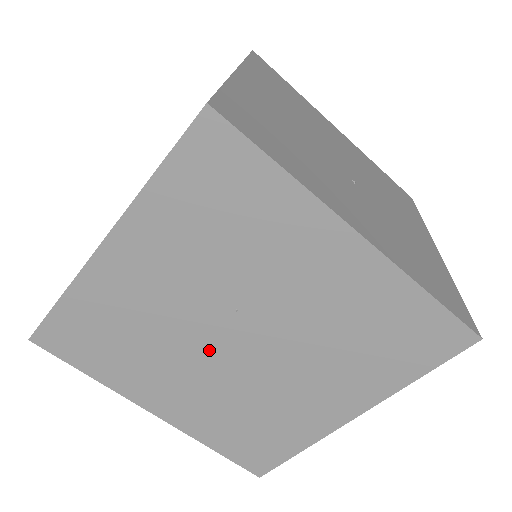
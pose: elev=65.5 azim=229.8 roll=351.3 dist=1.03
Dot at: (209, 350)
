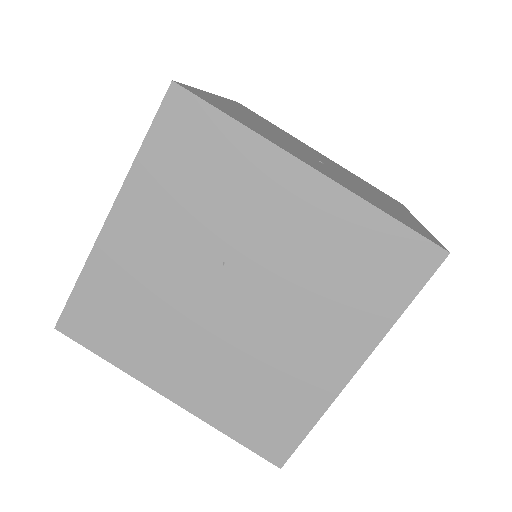
Dot at: (207, 312)
